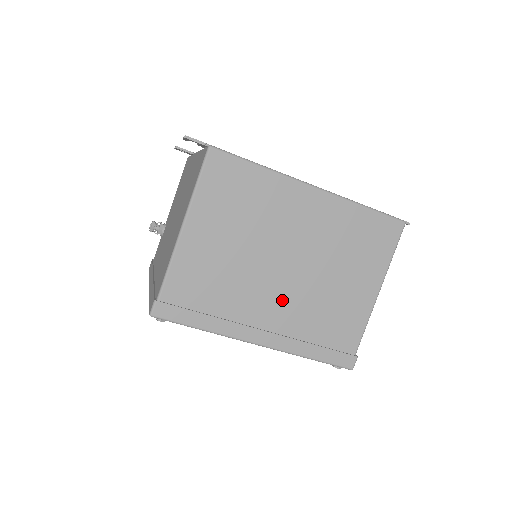
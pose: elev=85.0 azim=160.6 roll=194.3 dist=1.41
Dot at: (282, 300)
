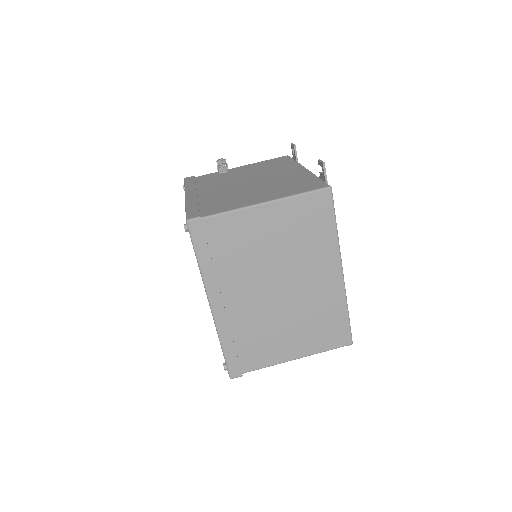
Dot at: (252, 301)
